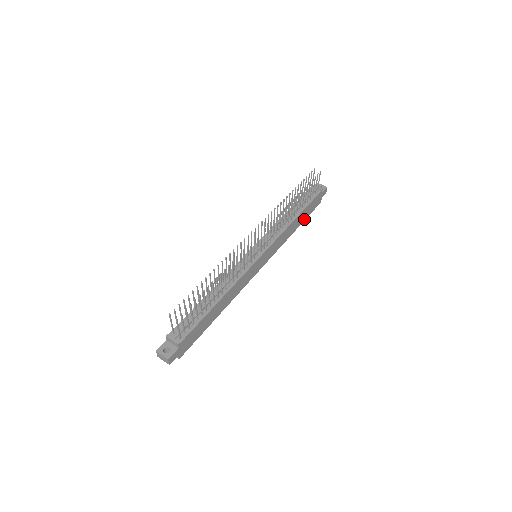
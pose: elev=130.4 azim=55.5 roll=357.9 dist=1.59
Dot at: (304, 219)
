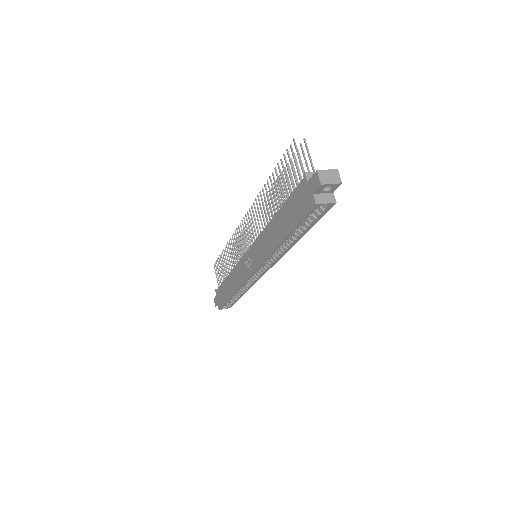
Dot at: occluded
